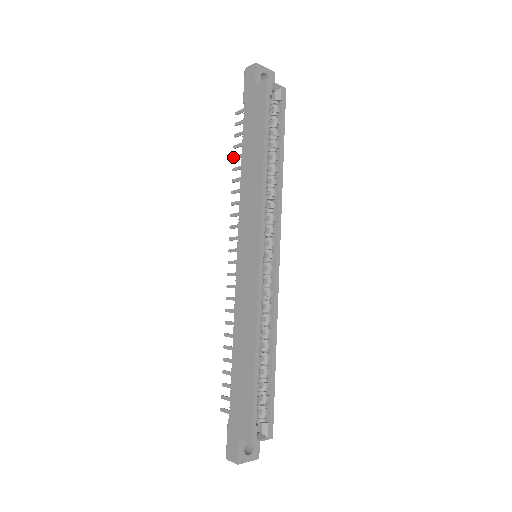
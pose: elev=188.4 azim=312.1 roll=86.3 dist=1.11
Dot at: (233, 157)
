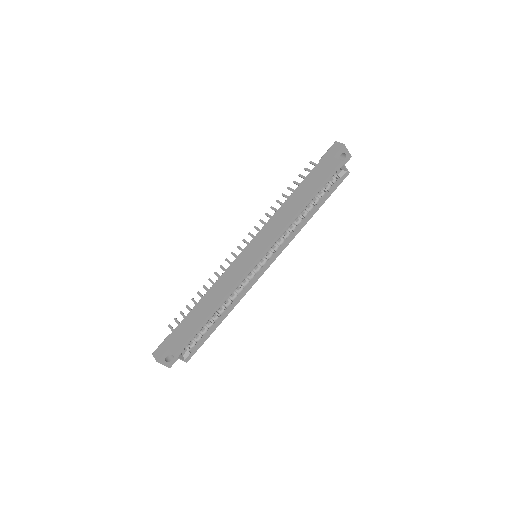
Dot at: (288, 187)
